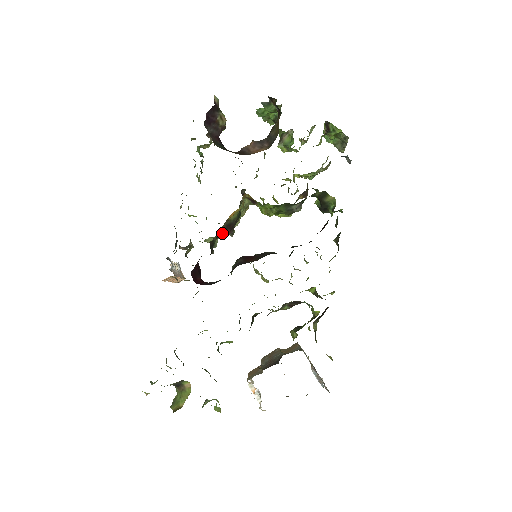
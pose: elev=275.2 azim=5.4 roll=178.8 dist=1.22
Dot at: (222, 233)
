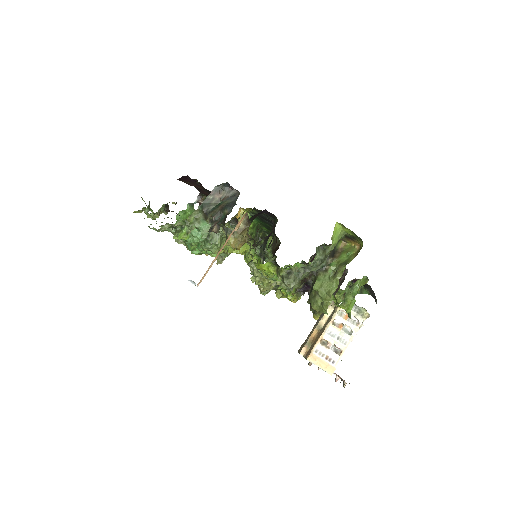
Dot at: occluded
